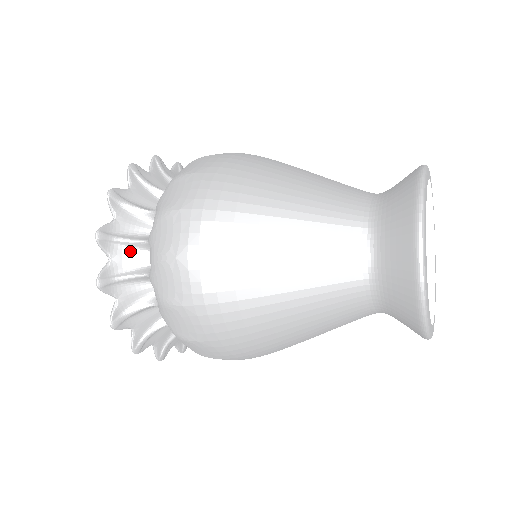
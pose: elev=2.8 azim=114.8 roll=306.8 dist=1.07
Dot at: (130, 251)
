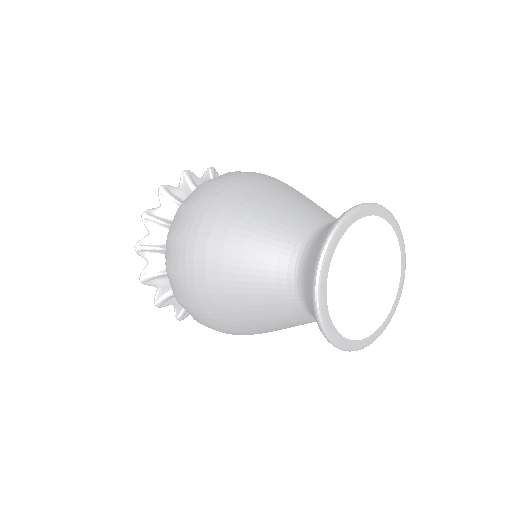
Dot at: (161, 256)
